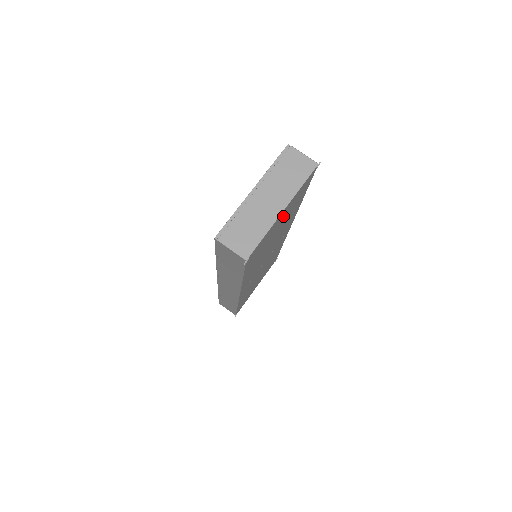
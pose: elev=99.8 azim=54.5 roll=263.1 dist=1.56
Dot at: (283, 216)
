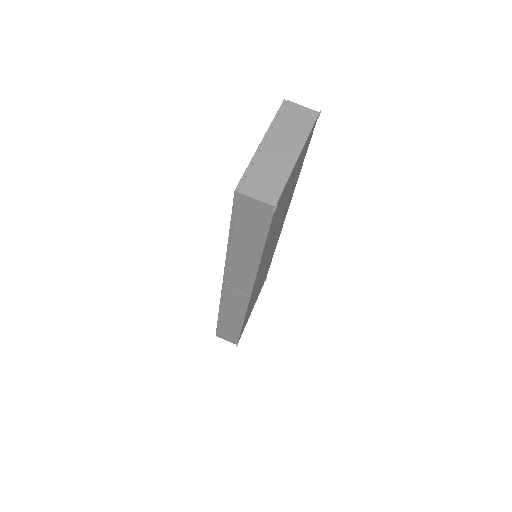
Dot at: (294, 172)
